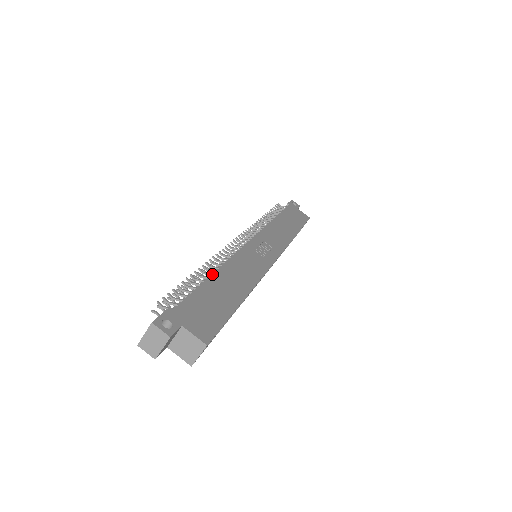
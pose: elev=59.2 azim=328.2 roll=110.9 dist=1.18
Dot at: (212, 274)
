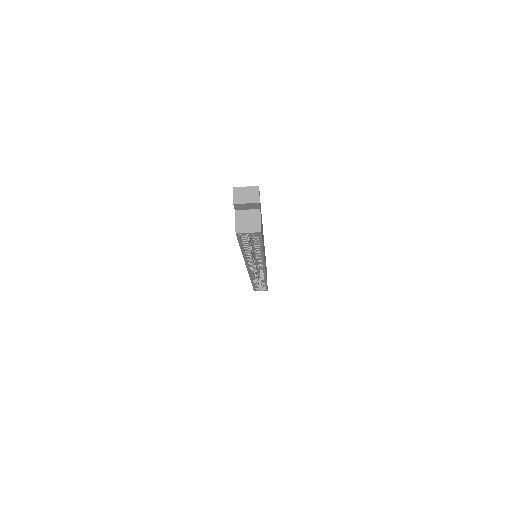
Dot at: occluded
